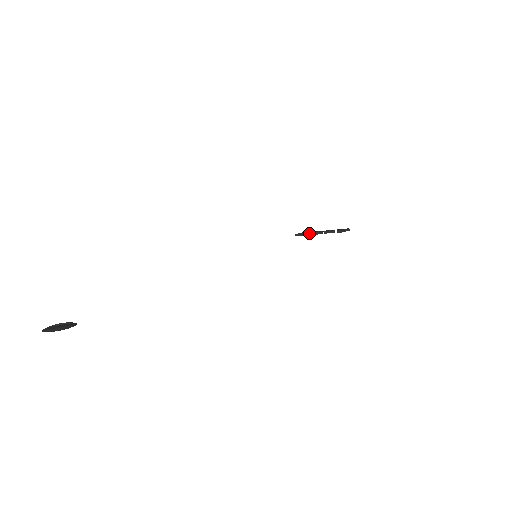
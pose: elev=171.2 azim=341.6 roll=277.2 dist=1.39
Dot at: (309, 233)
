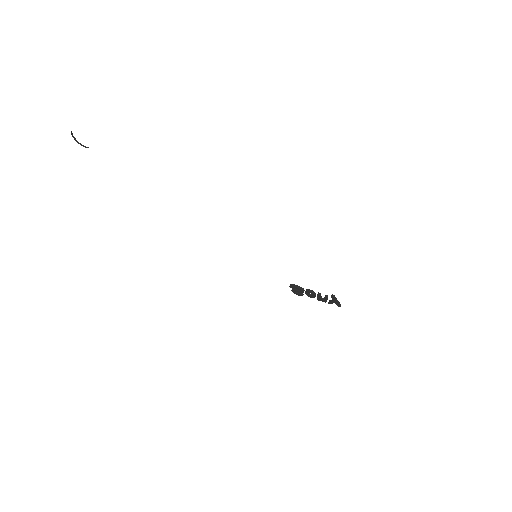
Dot at: occluded
